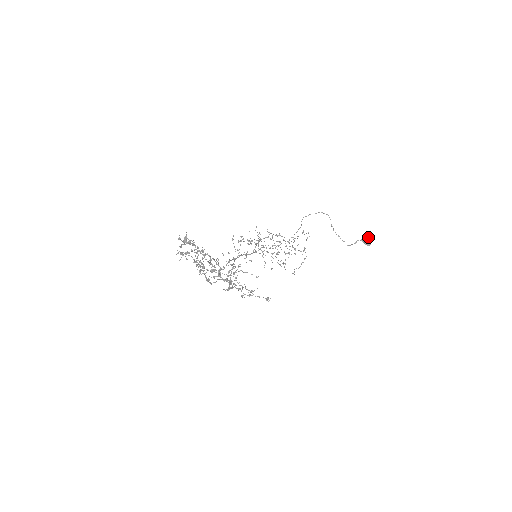
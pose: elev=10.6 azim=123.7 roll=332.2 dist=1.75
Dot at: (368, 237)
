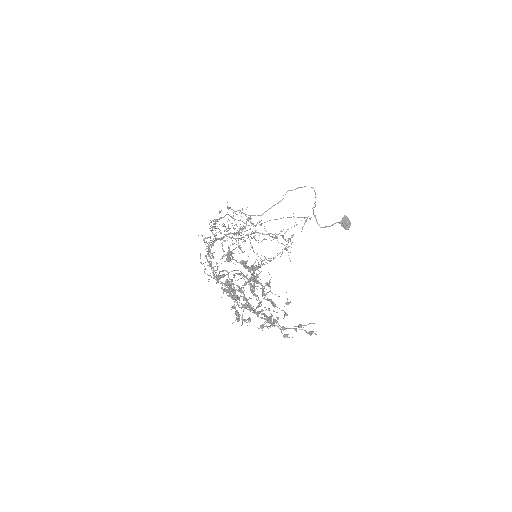
Dot at: (348, 219)
